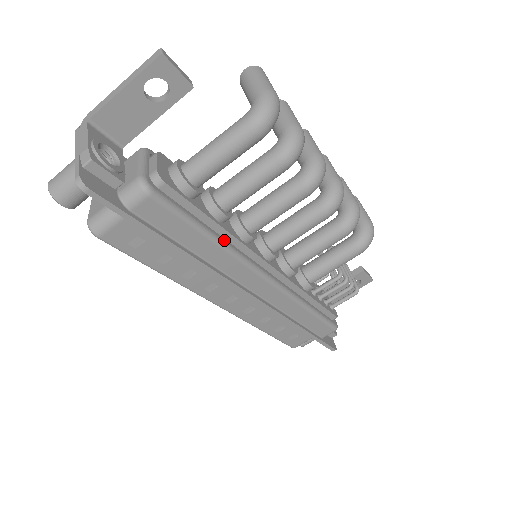
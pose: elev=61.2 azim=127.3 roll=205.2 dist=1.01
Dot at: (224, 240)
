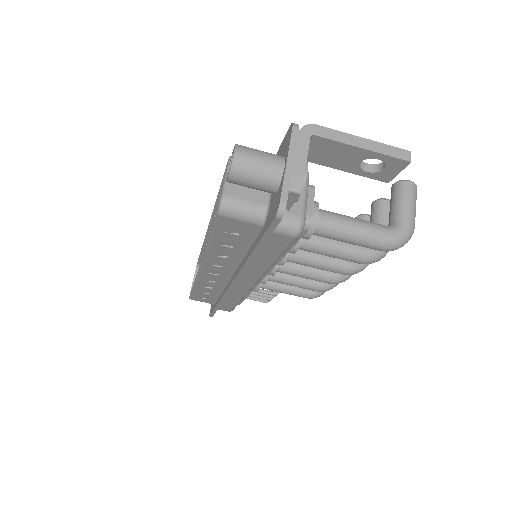
Dot at: occluded
